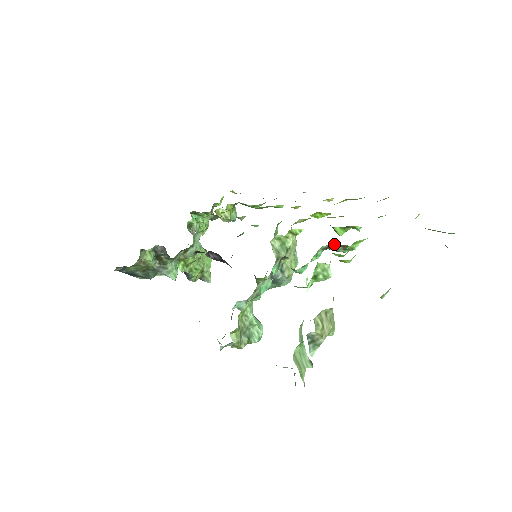
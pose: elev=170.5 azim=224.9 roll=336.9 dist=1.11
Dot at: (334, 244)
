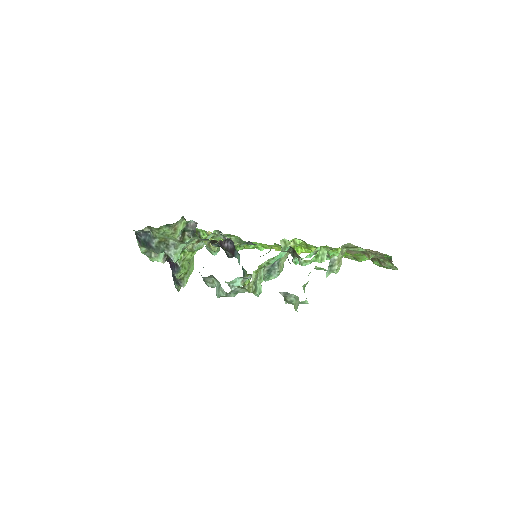
Dot at: occluded
